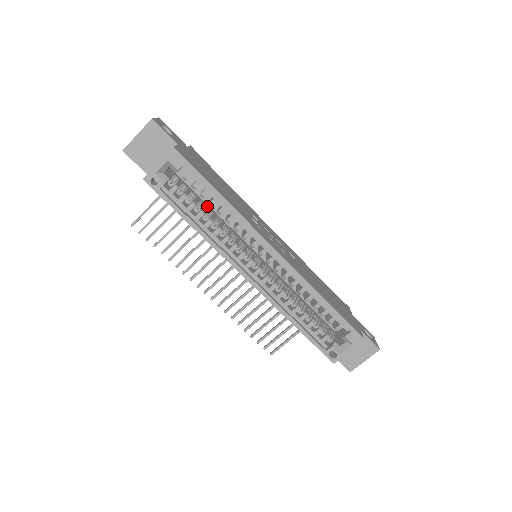
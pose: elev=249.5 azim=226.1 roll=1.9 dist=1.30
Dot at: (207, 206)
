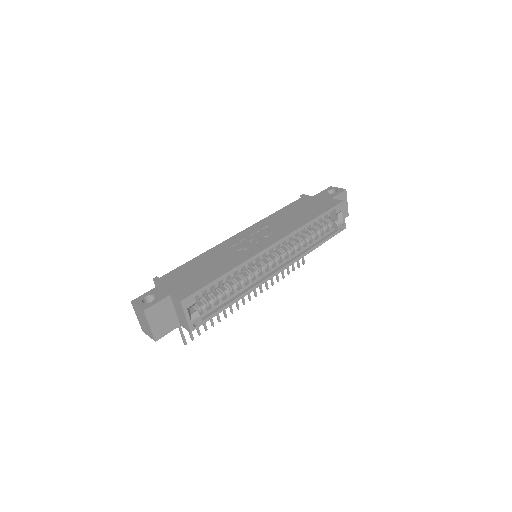
Dot at: occluded
